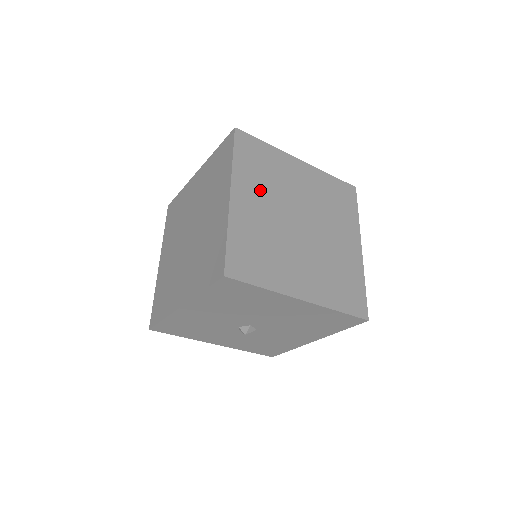
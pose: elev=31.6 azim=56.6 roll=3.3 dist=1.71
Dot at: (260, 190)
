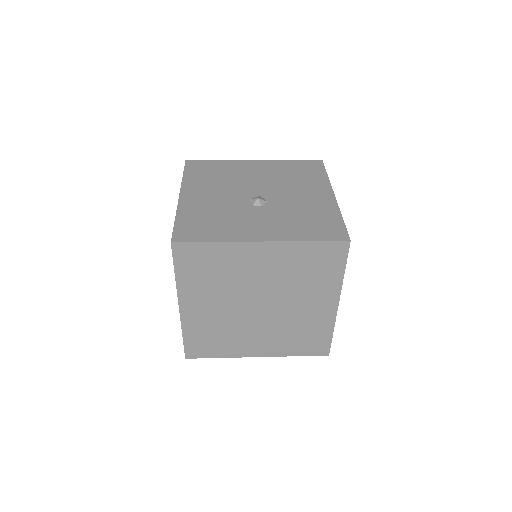
Dot at: (209, 293)
